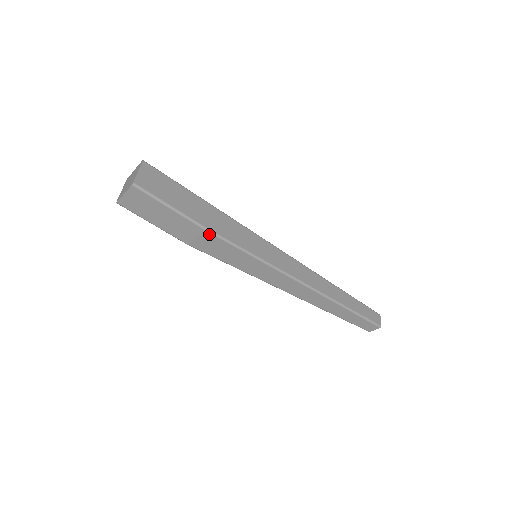
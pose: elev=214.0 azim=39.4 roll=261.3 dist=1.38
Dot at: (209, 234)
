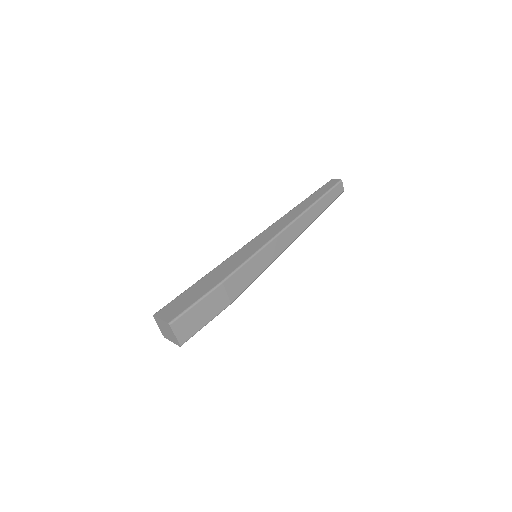
Dot at: (227, 281)
